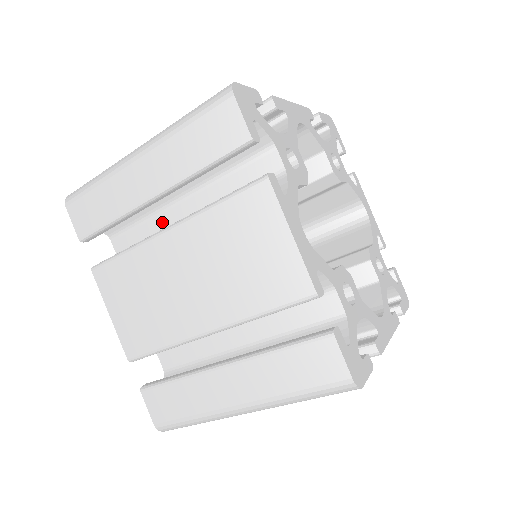
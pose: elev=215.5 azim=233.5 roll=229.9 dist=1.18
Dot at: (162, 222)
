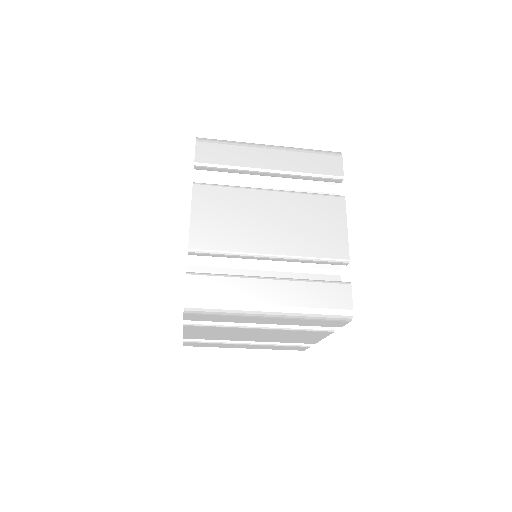
Dot at: occluded
